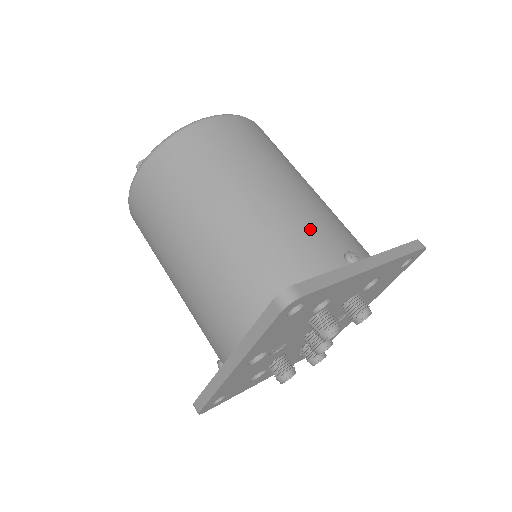
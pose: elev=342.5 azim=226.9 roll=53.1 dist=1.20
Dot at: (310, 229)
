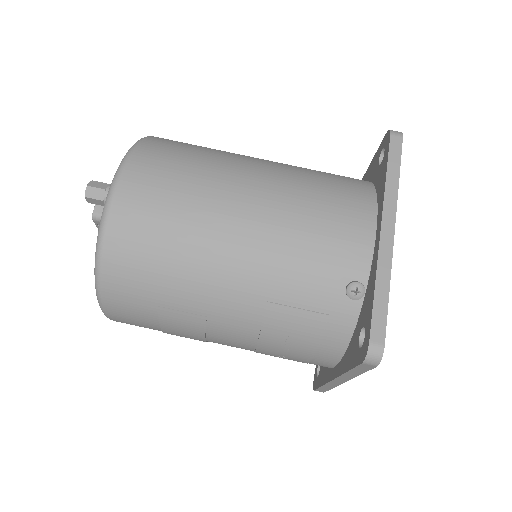
Dot at: occluded
